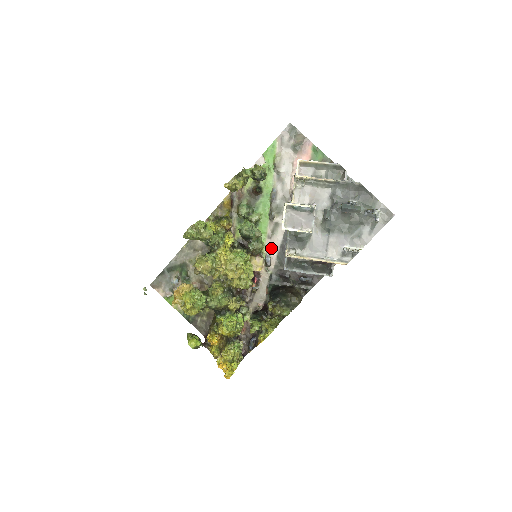
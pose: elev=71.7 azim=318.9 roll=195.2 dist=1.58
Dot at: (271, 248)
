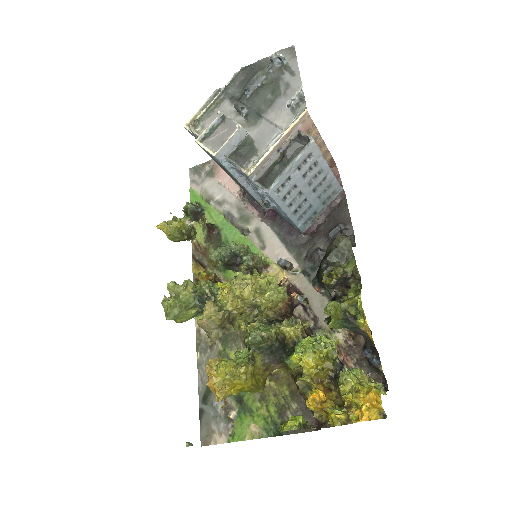
Dot at: (275, 252)
